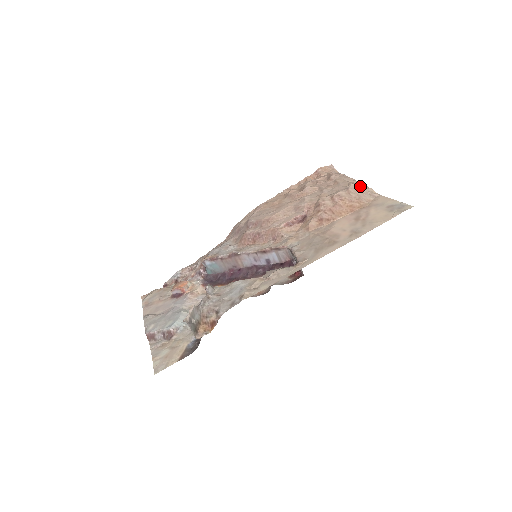
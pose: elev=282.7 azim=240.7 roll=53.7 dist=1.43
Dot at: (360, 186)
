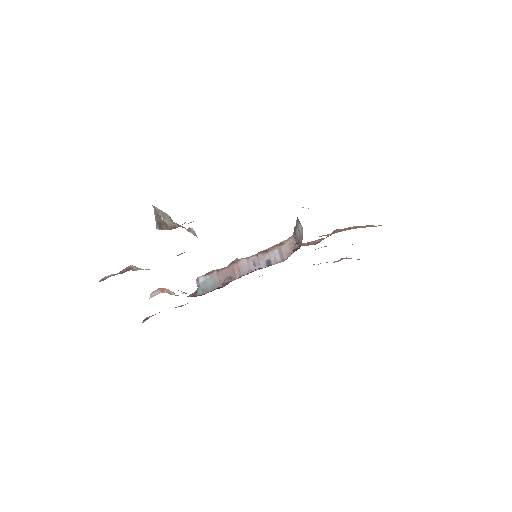
Dot at: occluded
